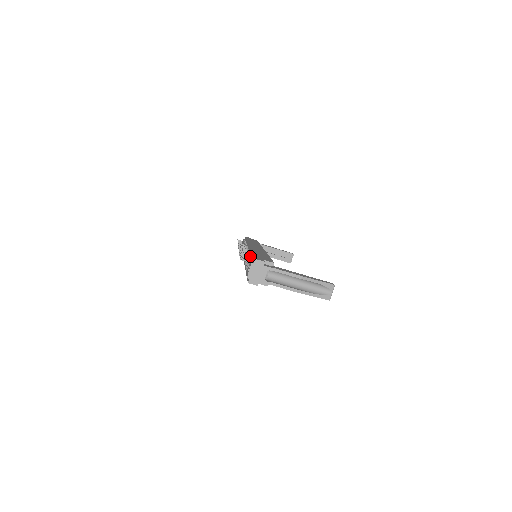
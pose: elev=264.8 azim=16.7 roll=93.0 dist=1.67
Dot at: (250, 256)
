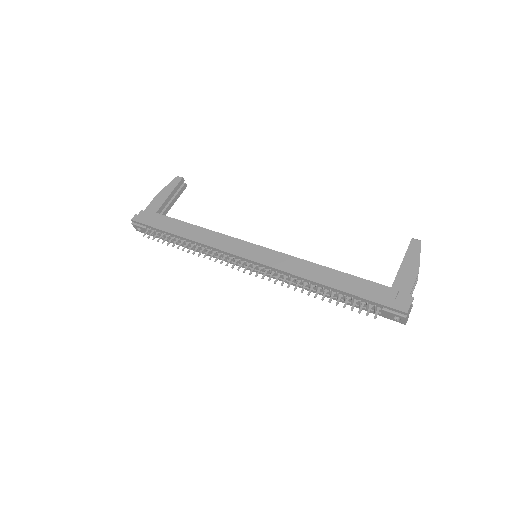
Dot at: (345, 296)
